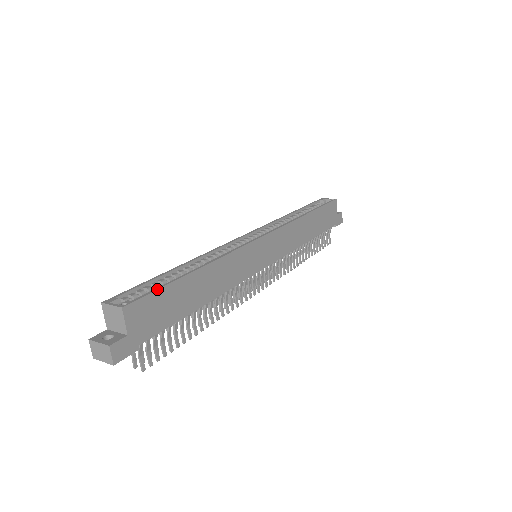
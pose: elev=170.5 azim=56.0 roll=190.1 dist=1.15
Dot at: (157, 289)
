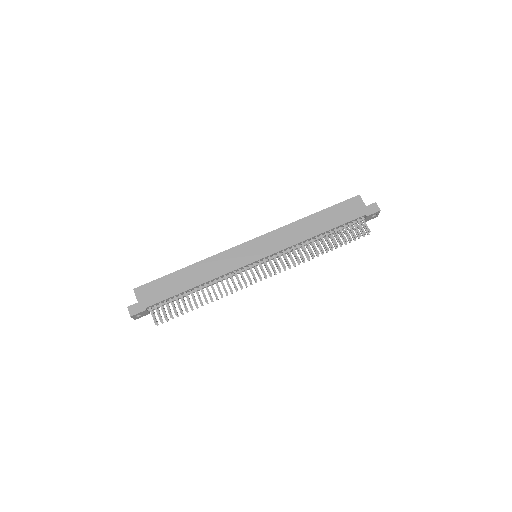
Dot at: occluded
